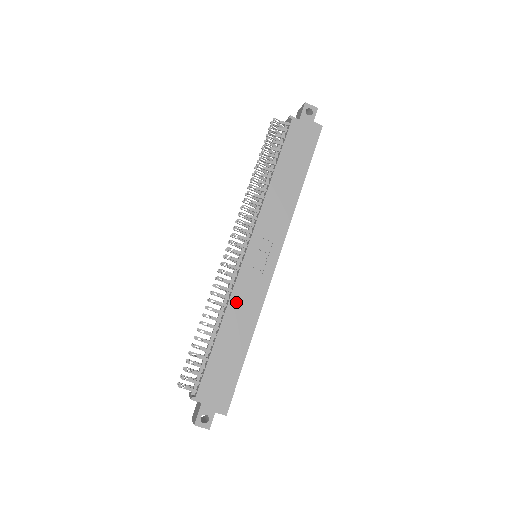
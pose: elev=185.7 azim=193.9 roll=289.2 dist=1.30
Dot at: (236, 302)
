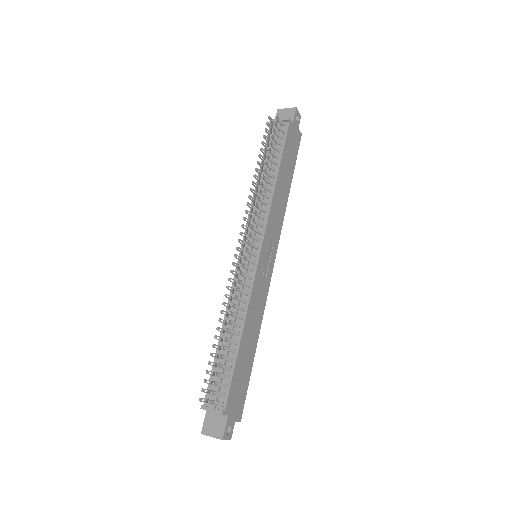
Dot at: (252, 305)
